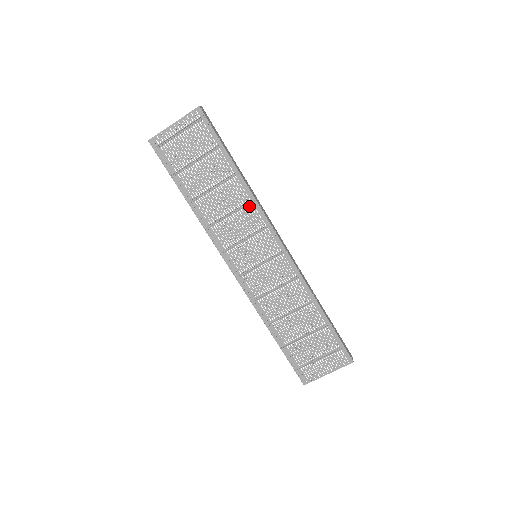
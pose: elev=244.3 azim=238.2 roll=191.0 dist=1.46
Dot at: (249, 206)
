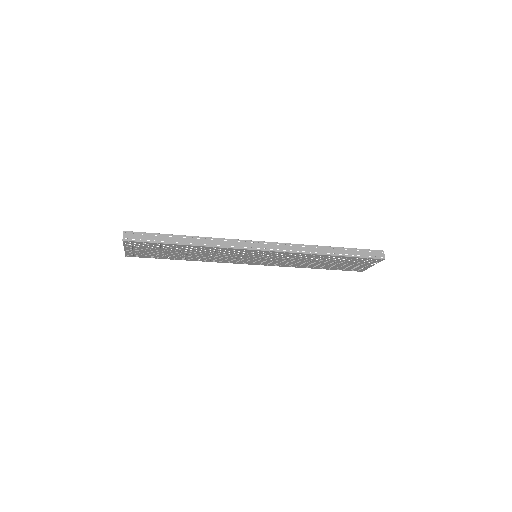
Dot at: (219, 250)
